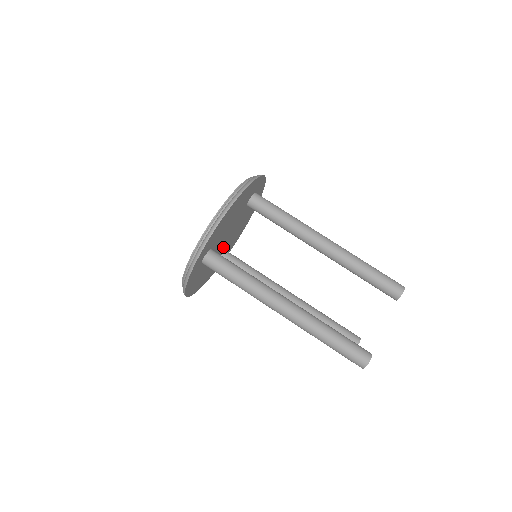
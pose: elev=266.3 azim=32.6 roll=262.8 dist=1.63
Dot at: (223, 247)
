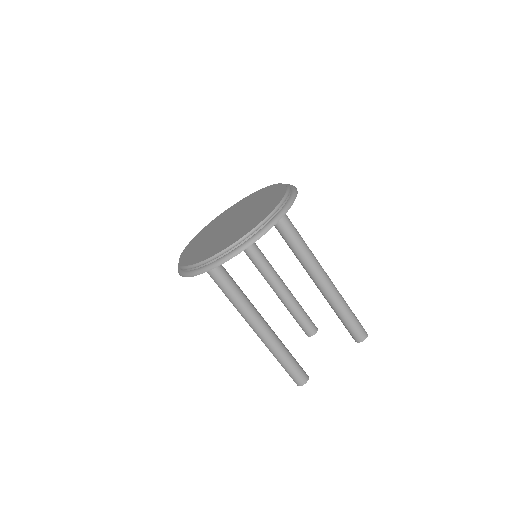
Dot at: occluded
